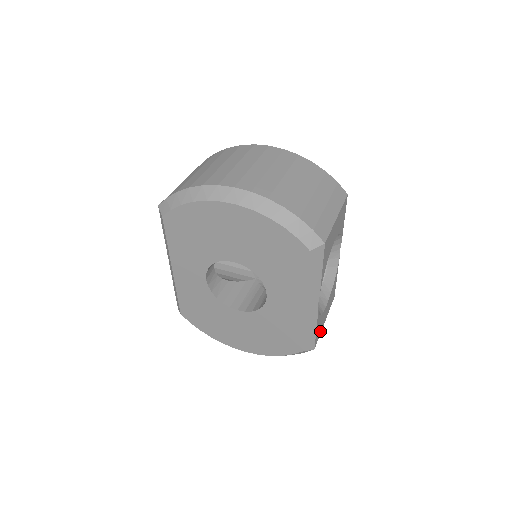
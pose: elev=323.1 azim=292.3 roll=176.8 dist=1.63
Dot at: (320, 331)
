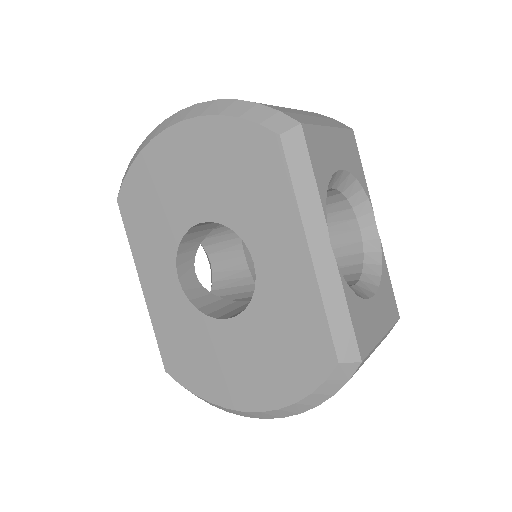
Dot at: (371, 340)
